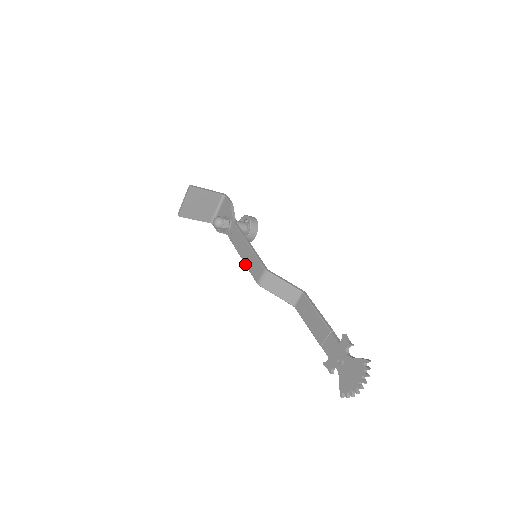
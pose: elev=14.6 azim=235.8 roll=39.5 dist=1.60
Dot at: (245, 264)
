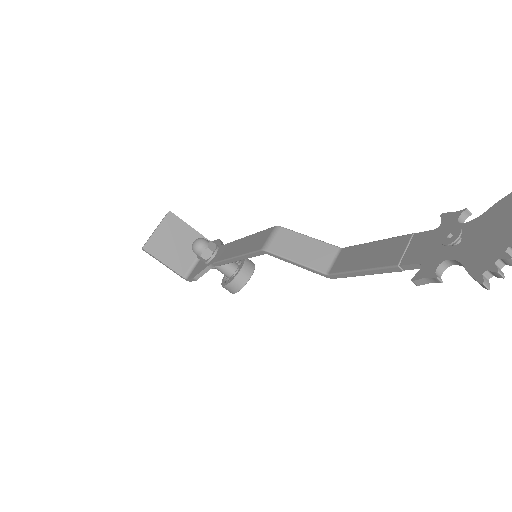
Dot at: (239, 254)
